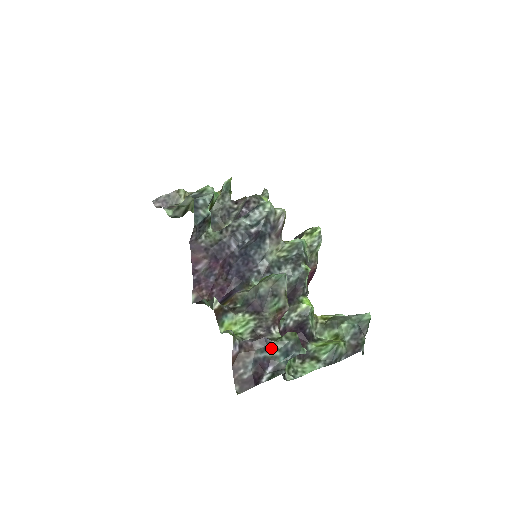
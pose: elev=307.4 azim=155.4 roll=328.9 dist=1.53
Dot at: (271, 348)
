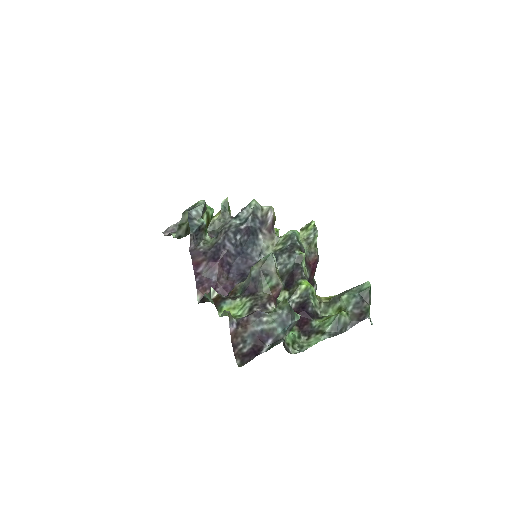
Dot at: (266, 320)
